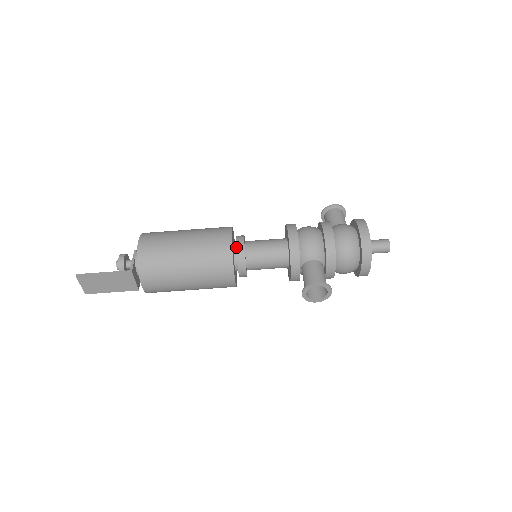
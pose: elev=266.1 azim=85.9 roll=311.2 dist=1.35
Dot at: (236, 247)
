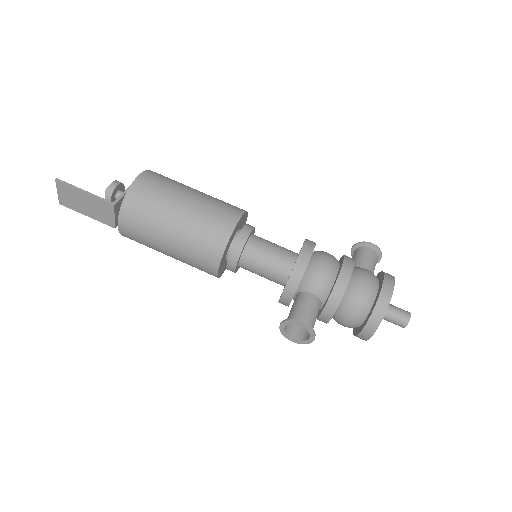
Dot at: occluded
